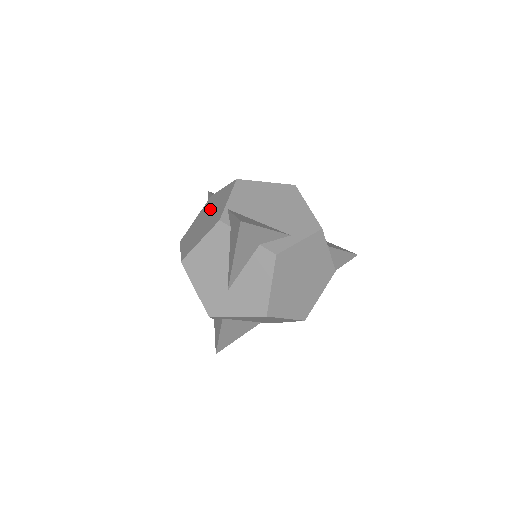
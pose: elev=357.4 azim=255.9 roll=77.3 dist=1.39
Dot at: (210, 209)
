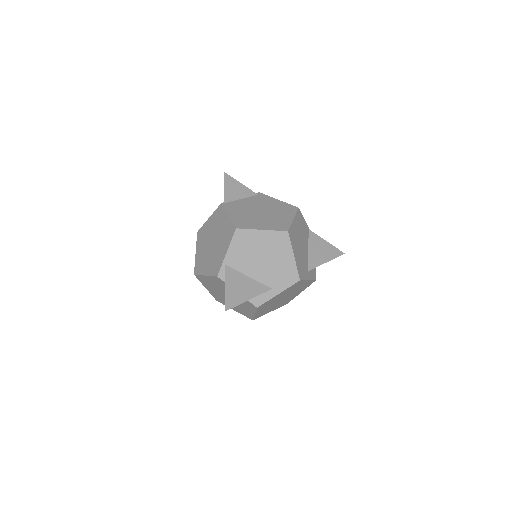
Dot at: (217, 233)
